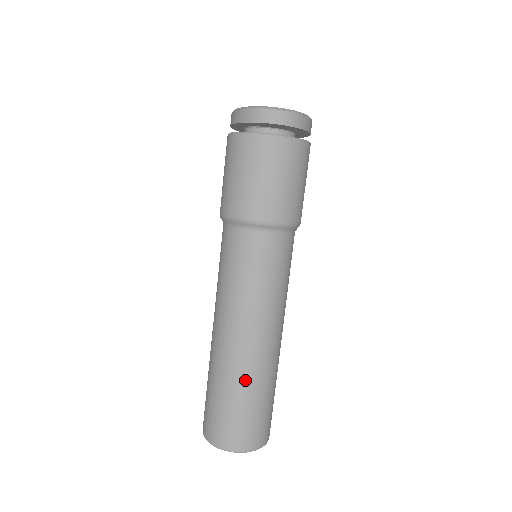
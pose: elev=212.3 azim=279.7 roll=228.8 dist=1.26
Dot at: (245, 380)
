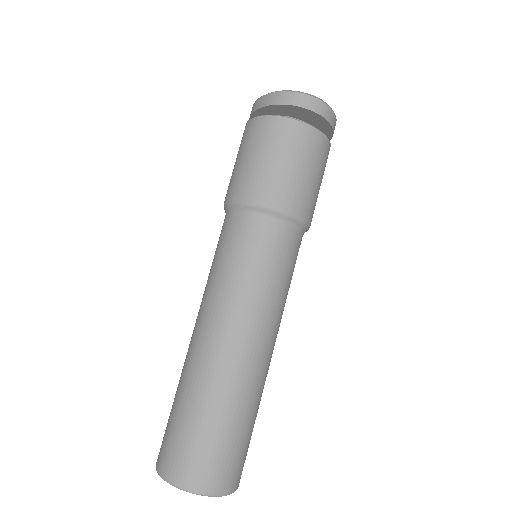
Dot at: (228, 395)
